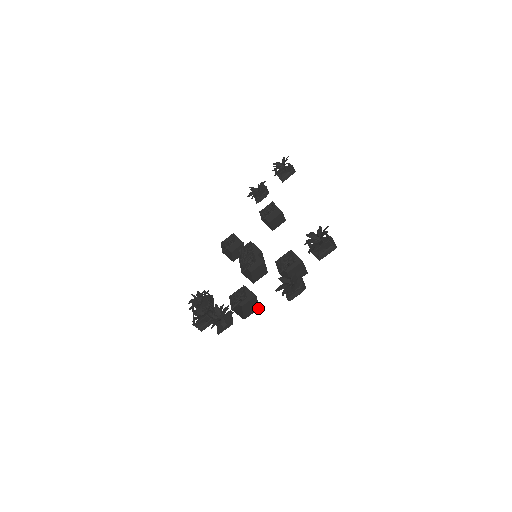
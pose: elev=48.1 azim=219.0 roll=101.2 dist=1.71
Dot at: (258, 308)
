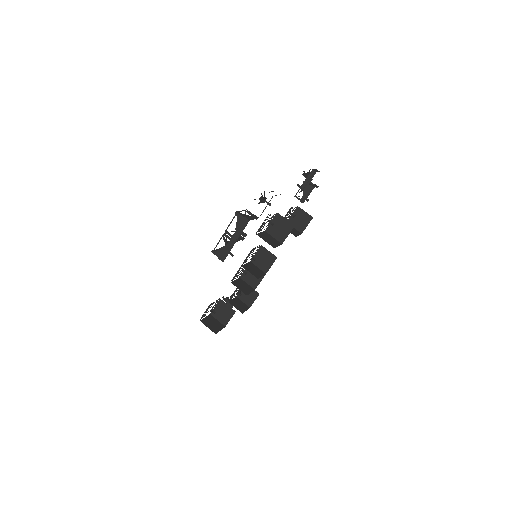
Dot at: (293, 227)
